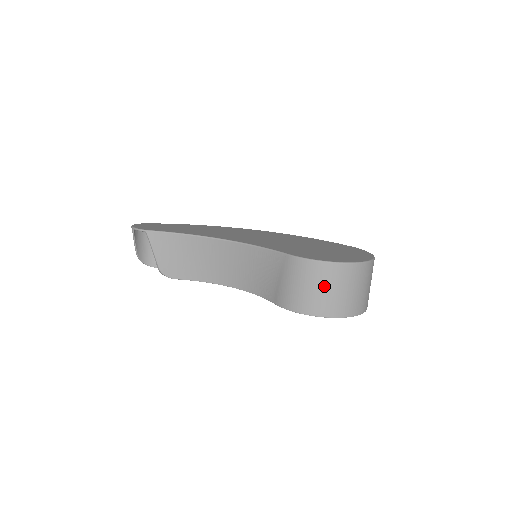
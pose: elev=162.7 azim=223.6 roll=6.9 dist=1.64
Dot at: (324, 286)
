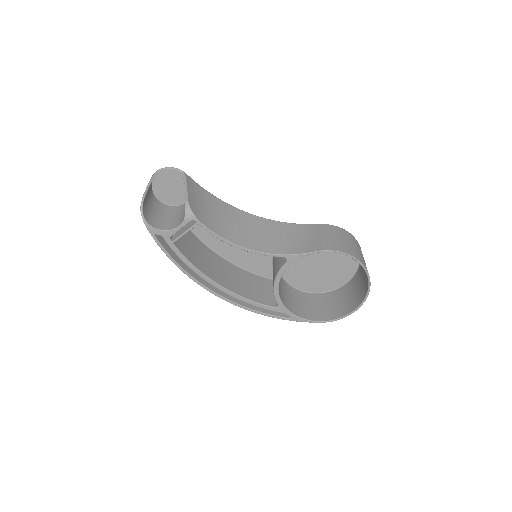
Dot at: (354, 245)
